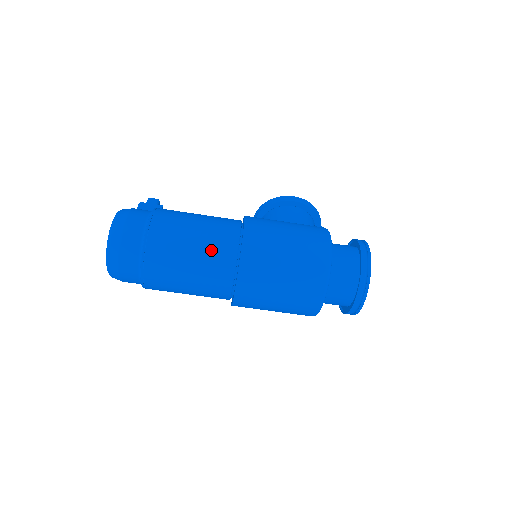
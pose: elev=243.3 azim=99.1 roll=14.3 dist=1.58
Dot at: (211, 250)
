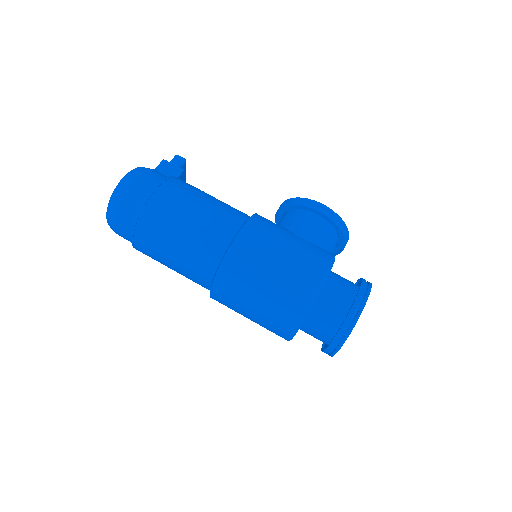
Dot at: (196, 248)
